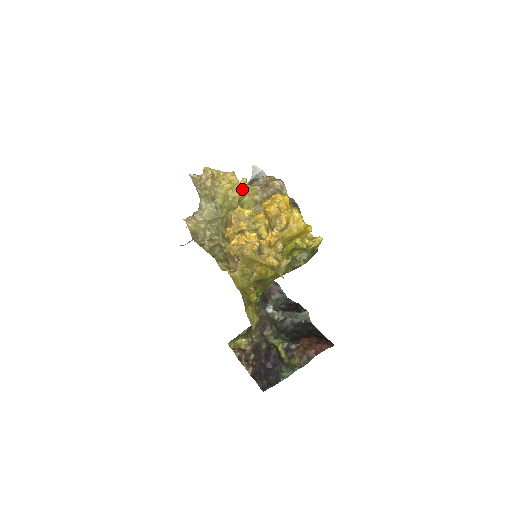
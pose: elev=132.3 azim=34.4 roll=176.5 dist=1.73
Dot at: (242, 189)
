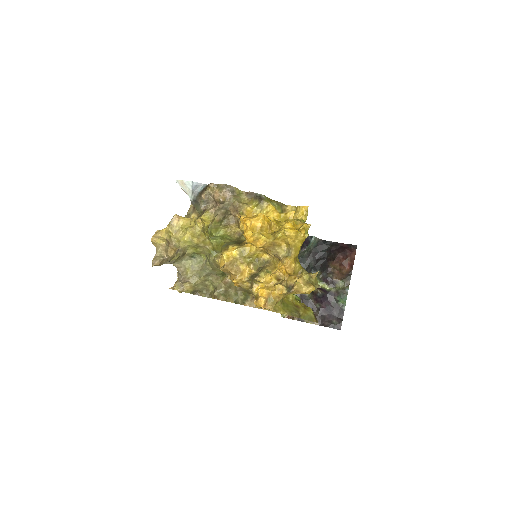
Dot at: (203, 229)
